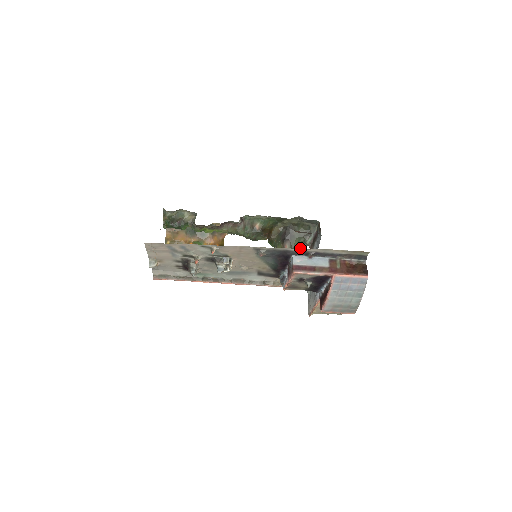
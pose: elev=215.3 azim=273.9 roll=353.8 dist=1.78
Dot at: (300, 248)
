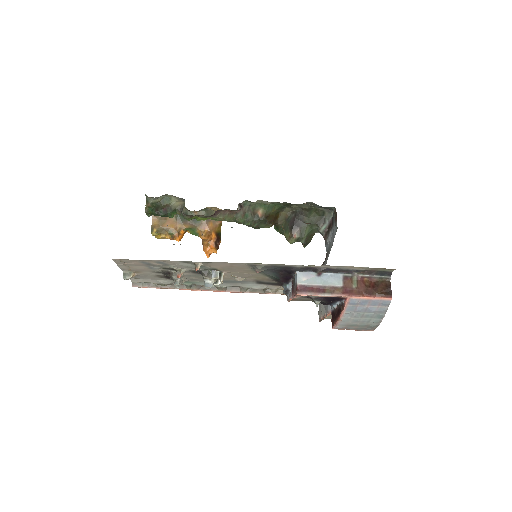
Dot at: (312, 236)
